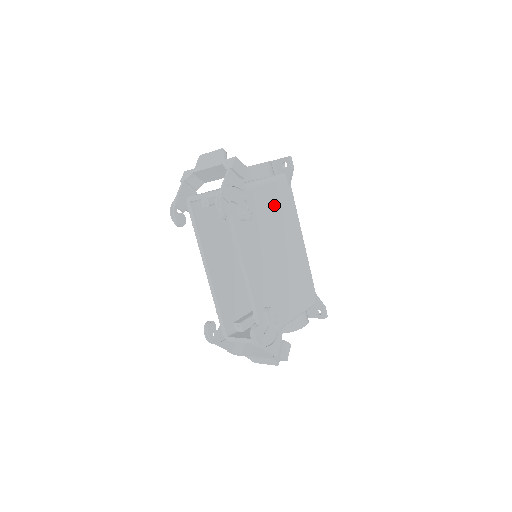
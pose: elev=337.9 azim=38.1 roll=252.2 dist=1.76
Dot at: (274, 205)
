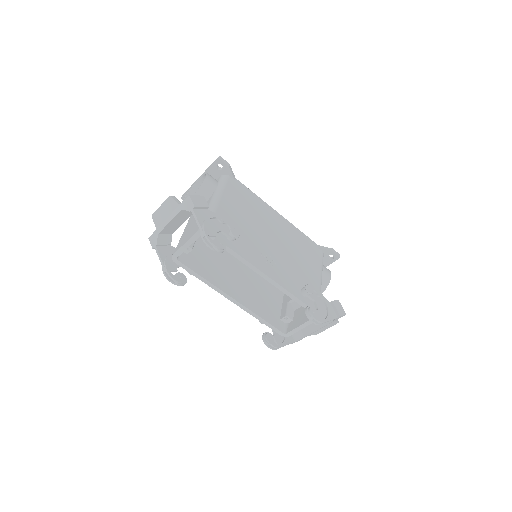
Dot at: (240, 206)
